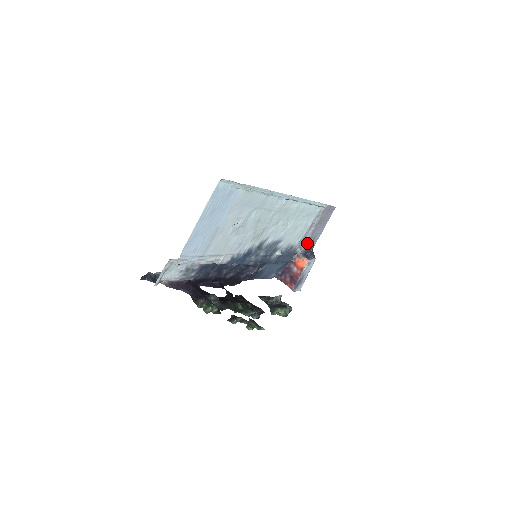
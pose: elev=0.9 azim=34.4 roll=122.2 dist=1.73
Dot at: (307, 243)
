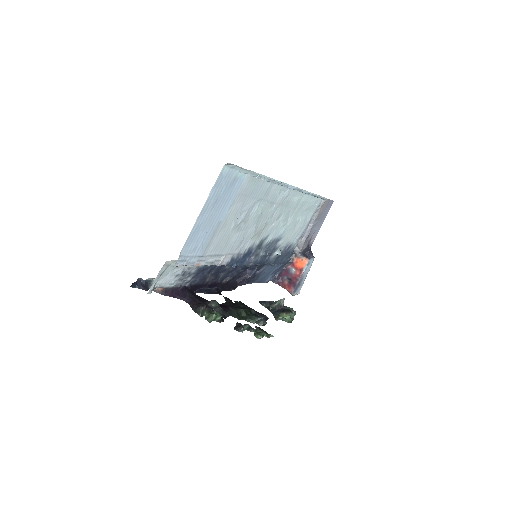
Dot at: (305, 241)
